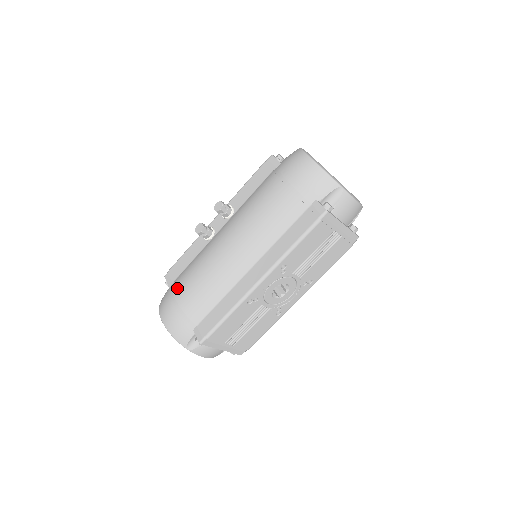
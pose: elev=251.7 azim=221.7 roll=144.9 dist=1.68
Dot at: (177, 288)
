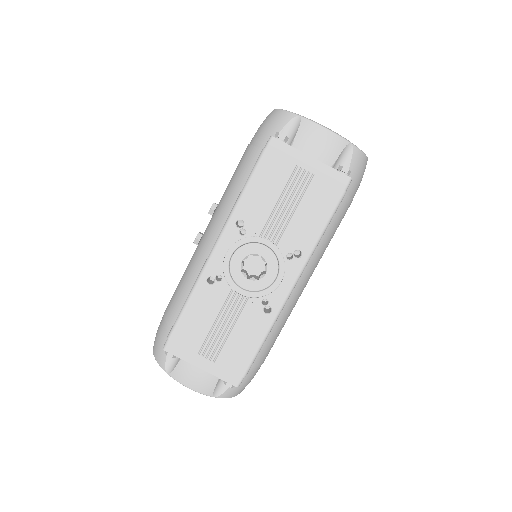
Dot at: occluded
